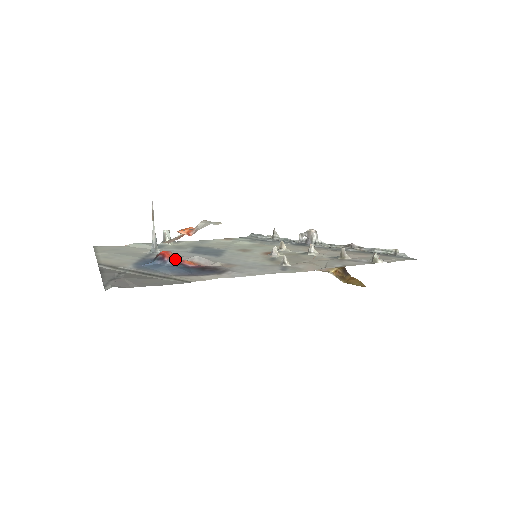
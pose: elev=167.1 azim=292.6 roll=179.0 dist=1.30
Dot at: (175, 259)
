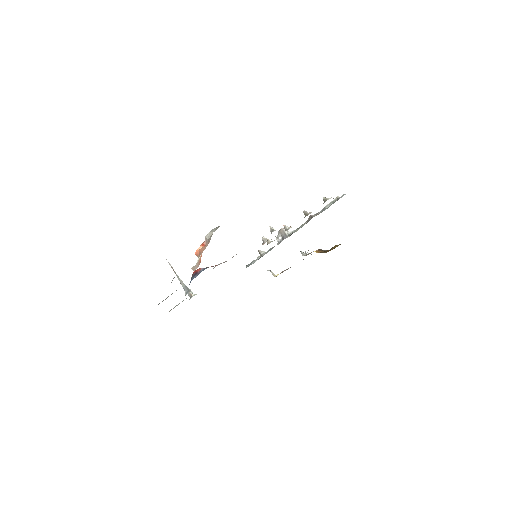
Dot at: (204, 268)
